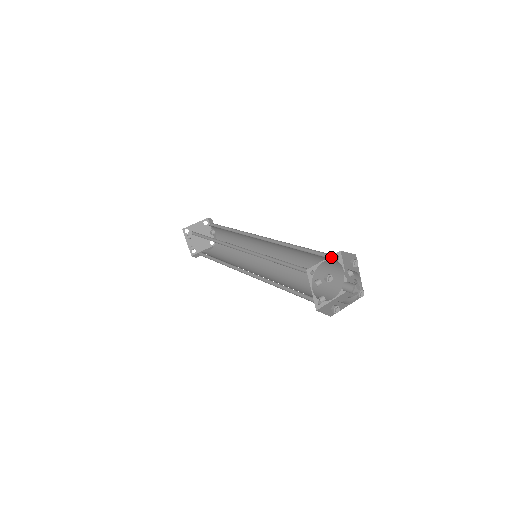
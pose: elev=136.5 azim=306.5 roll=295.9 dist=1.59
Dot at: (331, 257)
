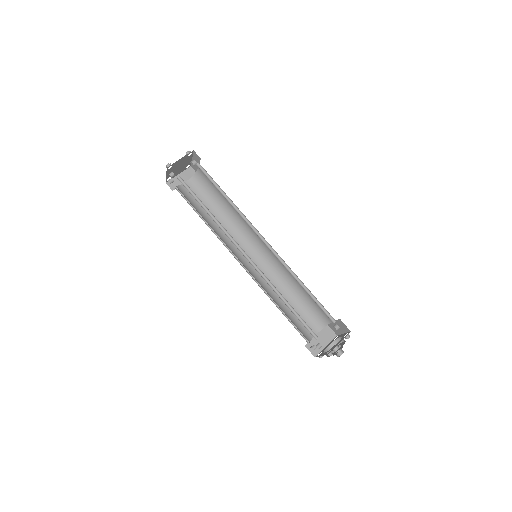
Dot at: occluded
